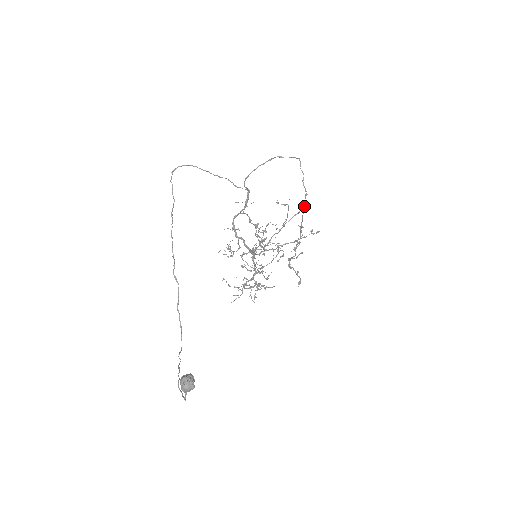
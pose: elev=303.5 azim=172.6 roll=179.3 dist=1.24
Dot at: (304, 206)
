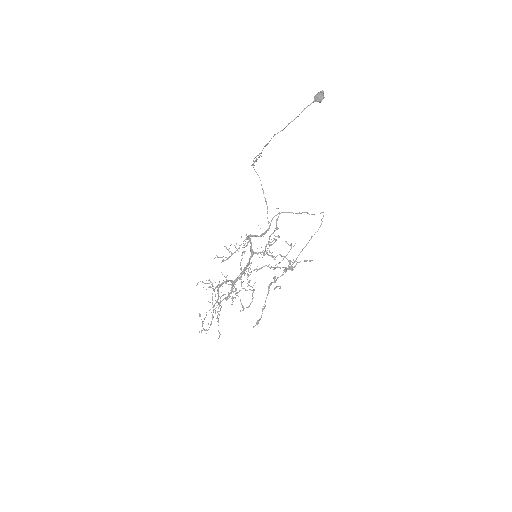
Dot at: occluded
